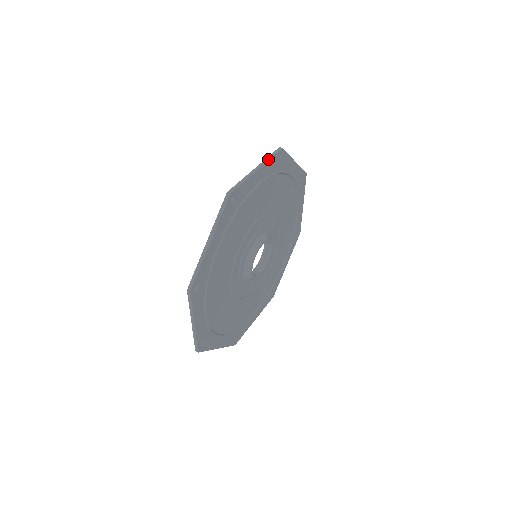
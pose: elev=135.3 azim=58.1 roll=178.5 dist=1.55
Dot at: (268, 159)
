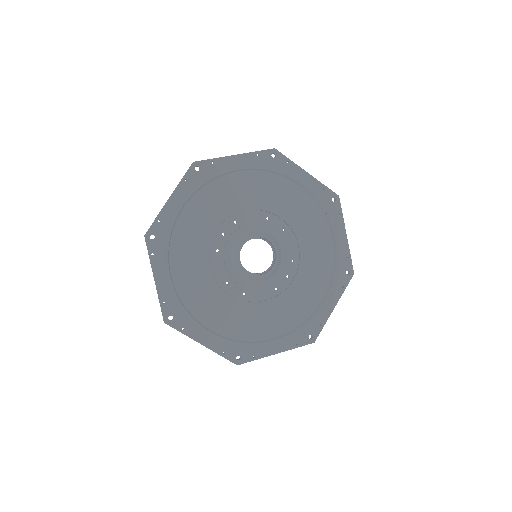
Dot at: (321, 183)
